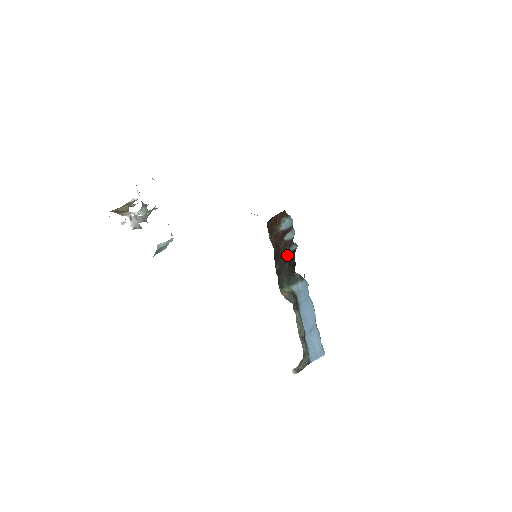
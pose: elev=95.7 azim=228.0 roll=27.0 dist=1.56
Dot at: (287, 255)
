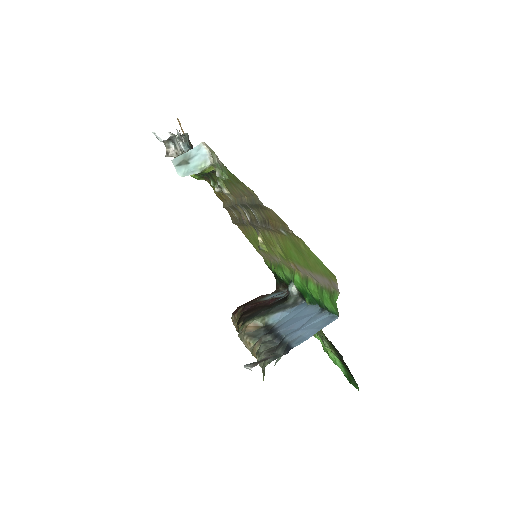
Dot at: (270, 304)
